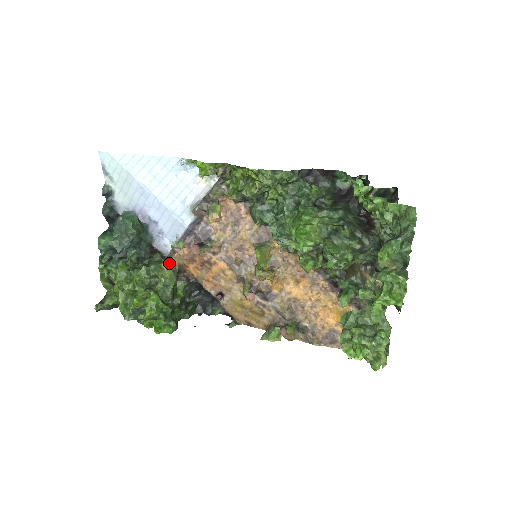
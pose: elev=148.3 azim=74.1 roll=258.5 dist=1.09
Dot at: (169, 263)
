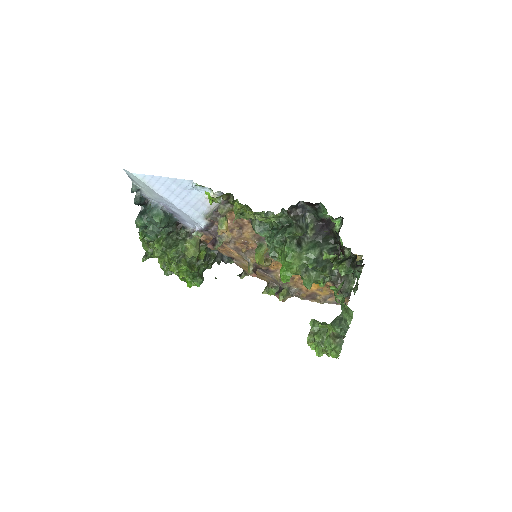
Dot at: (192, 240)
